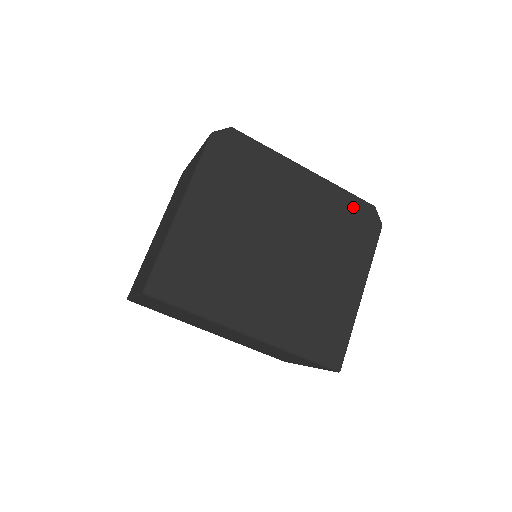
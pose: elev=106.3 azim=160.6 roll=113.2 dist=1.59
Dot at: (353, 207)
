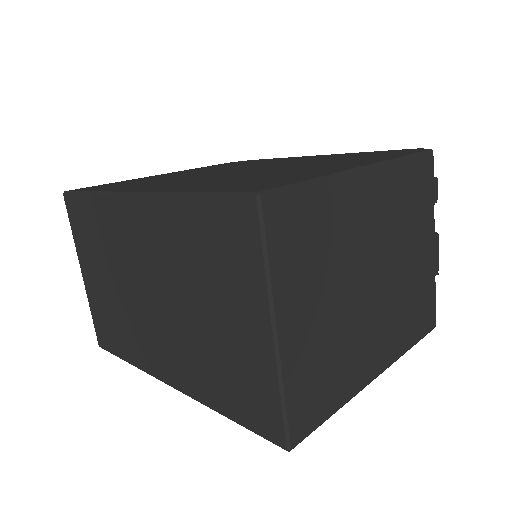
Dot at: occluded
